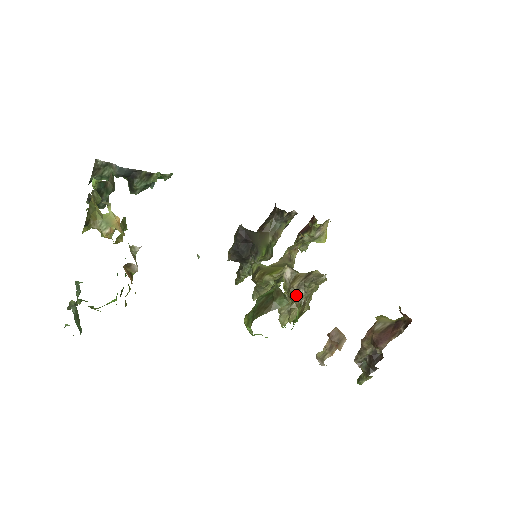
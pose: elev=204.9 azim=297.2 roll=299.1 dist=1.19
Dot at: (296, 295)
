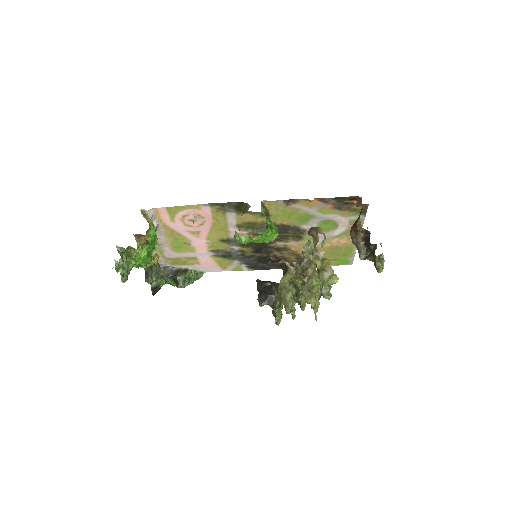
Dot at: (302, 269)
